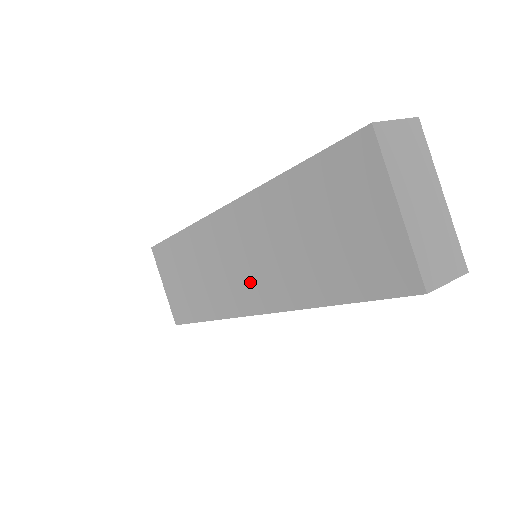
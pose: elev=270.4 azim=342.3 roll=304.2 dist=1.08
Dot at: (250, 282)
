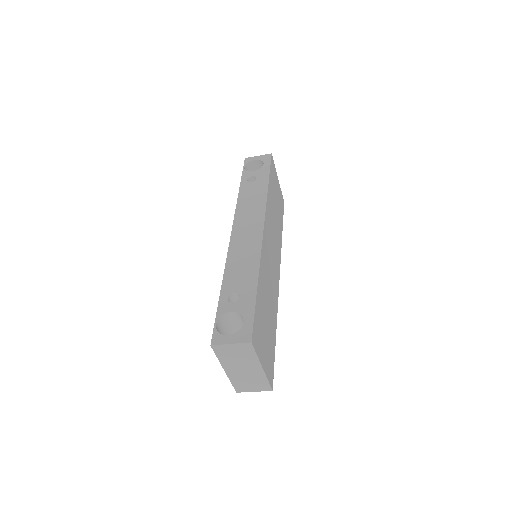
Dot at: occluded
